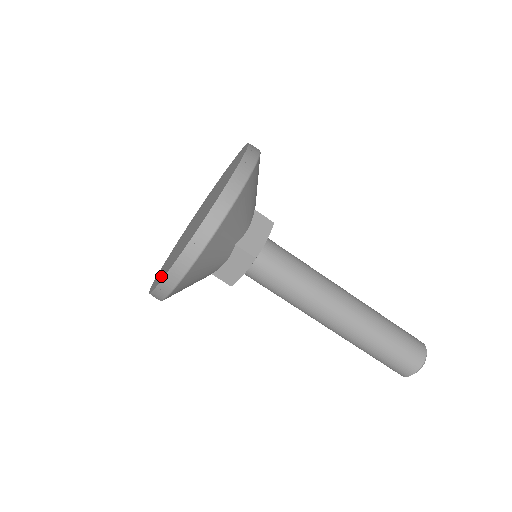
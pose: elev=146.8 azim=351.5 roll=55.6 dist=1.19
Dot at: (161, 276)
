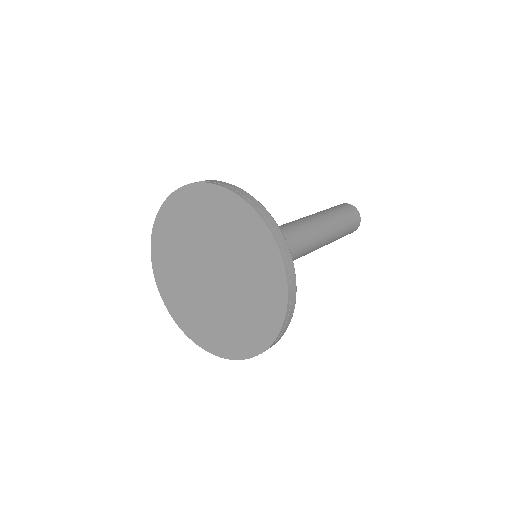
Dot at: (235, 345)
